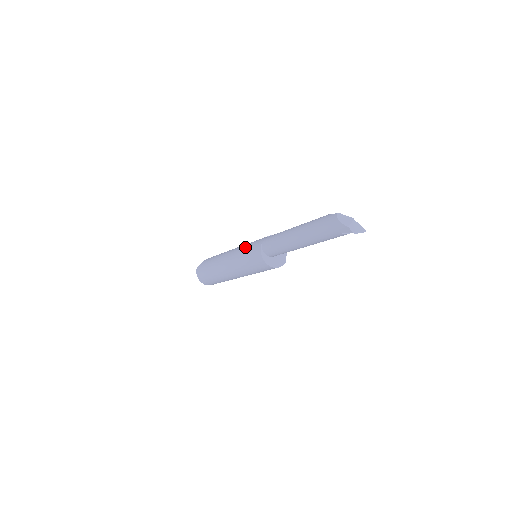
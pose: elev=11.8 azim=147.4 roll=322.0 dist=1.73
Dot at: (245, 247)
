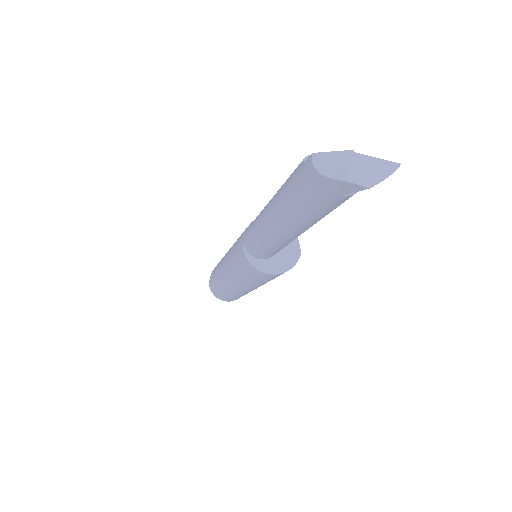
Dot at: (231, 251)
